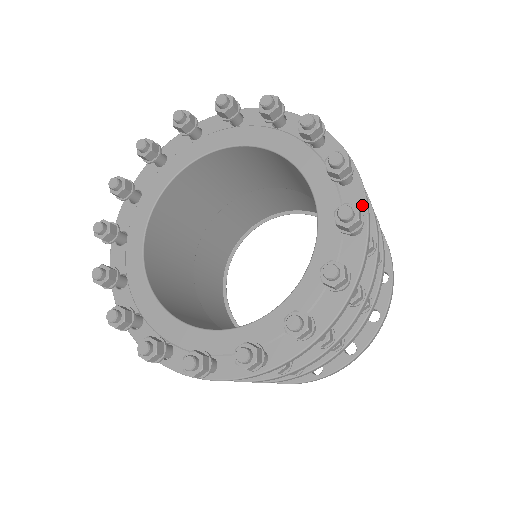
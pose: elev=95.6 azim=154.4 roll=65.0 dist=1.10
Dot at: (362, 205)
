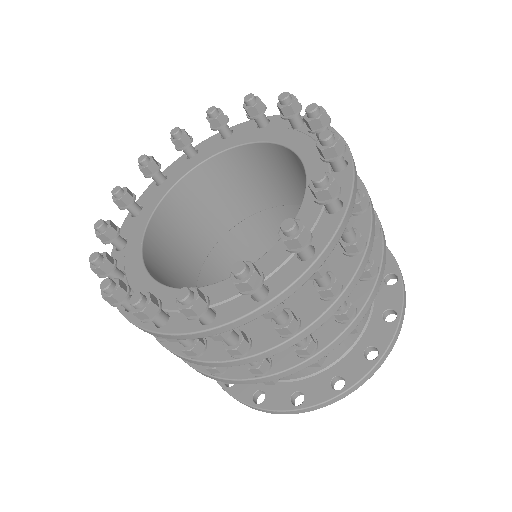
Dot at: (327, 237)
